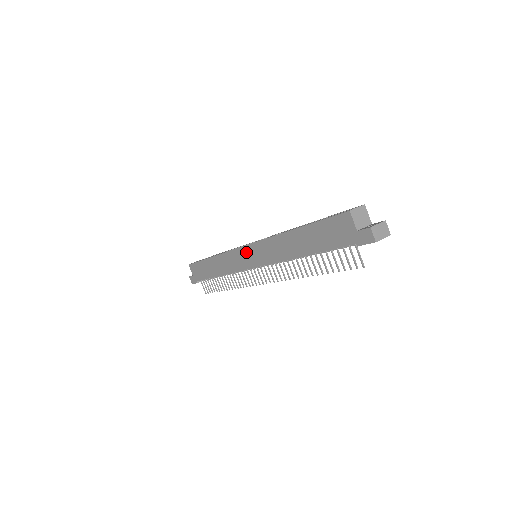
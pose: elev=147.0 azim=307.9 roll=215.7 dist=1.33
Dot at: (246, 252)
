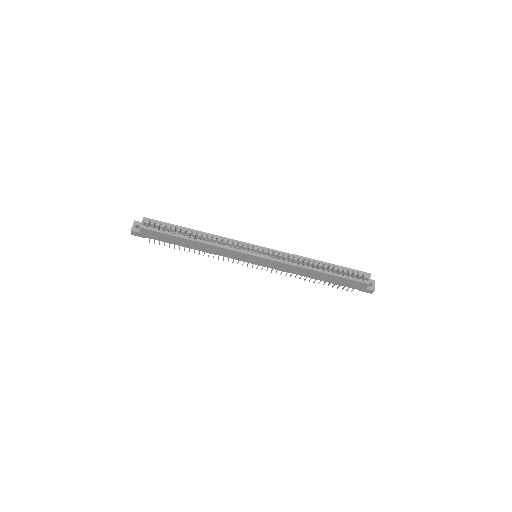
Dot at: (254, 258)
